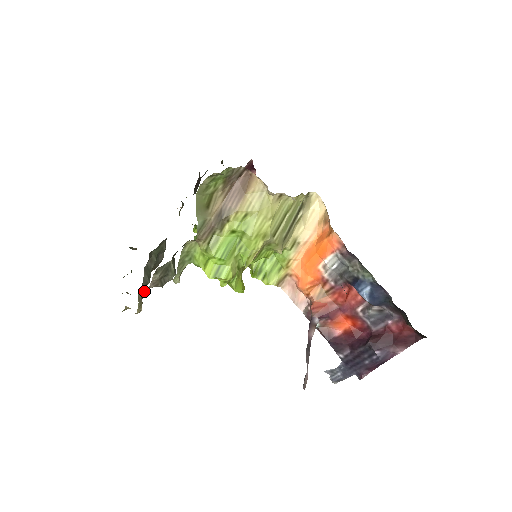
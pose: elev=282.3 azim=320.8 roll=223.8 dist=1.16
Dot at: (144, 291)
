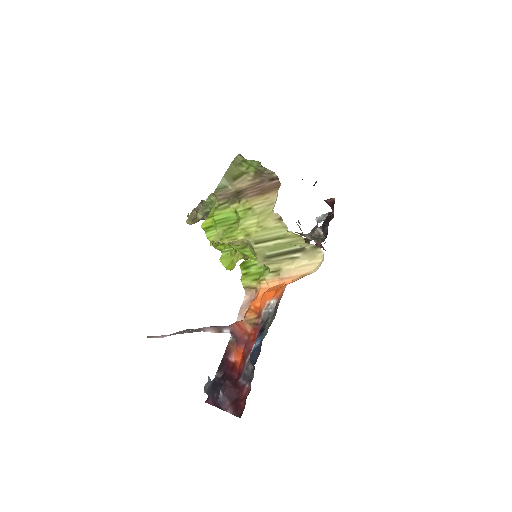
Dot at: occluded
